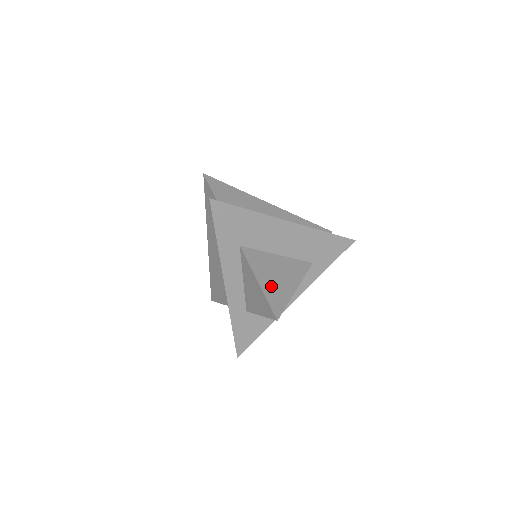
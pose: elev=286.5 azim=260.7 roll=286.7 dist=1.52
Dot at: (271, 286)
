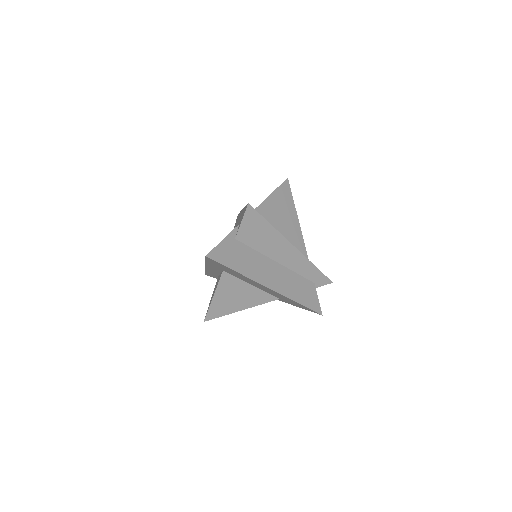
Dot at: (222, 302)
